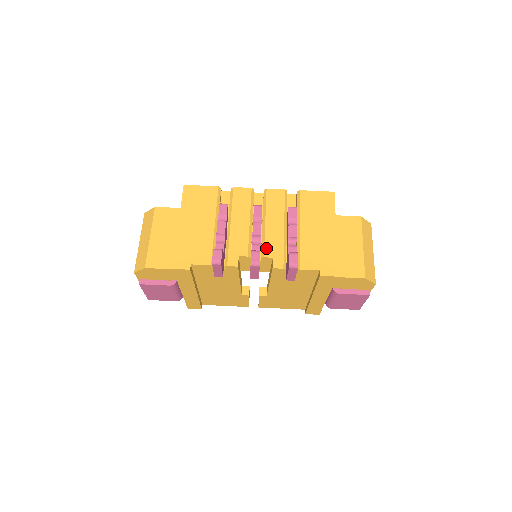
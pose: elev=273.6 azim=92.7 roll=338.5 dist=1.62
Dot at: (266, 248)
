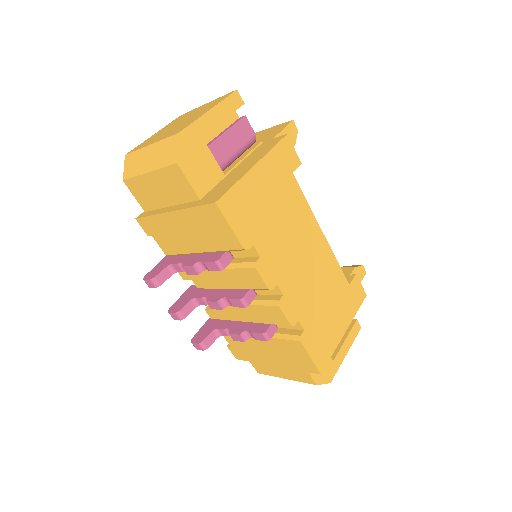
Dot at: occluded
